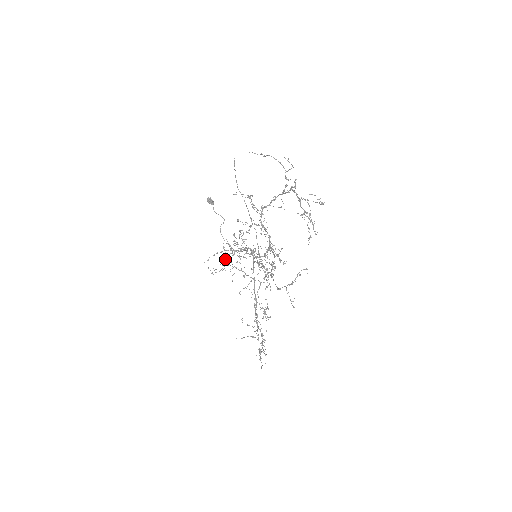
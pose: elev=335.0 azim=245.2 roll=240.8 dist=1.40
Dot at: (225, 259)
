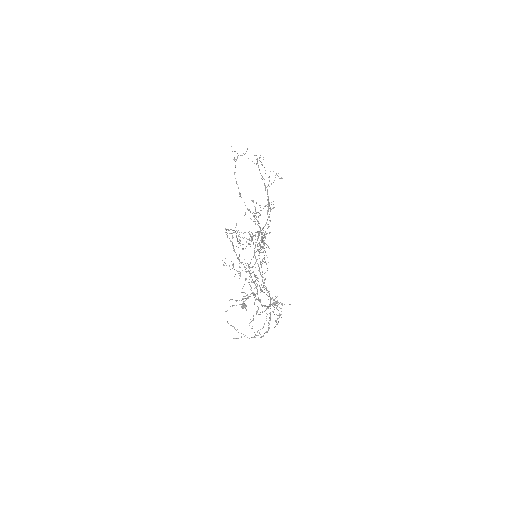
Dot at: occluded
